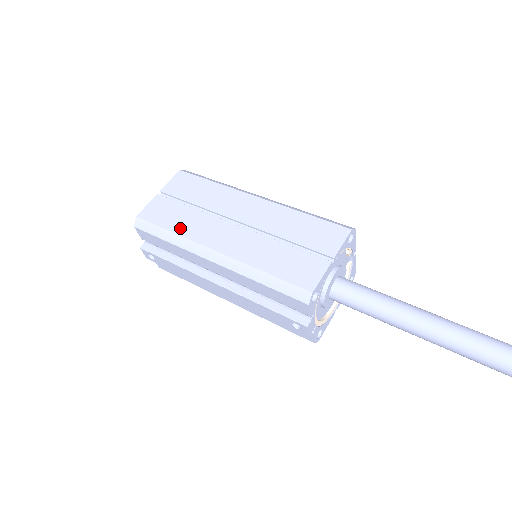
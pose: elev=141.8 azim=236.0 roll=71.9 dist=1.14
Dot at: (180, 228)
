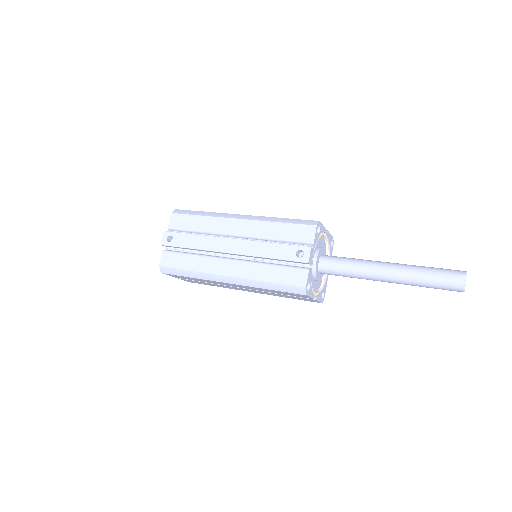
Dot at: occluded
